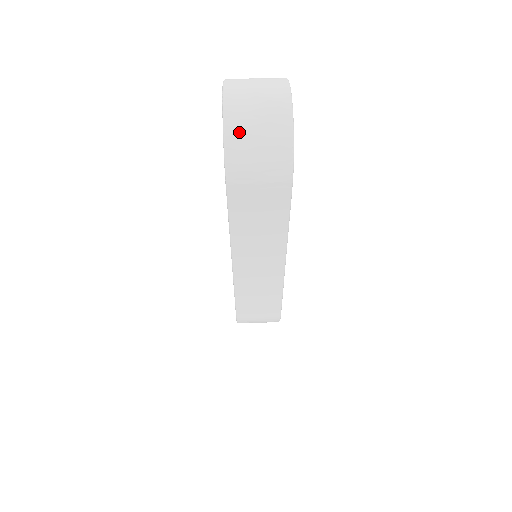
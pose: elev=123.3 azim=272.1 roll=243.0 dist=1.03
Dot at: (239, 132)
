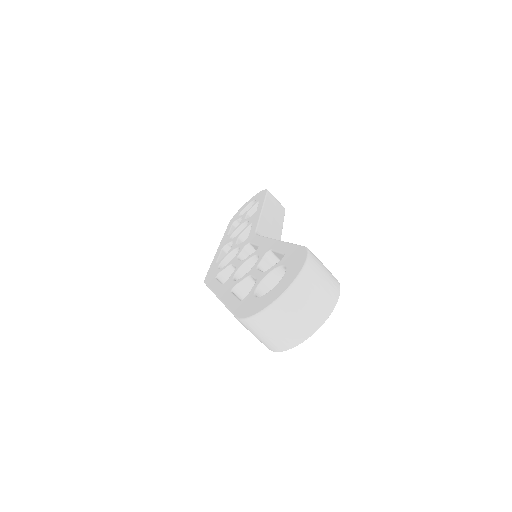
Dot at: (266, 322)
